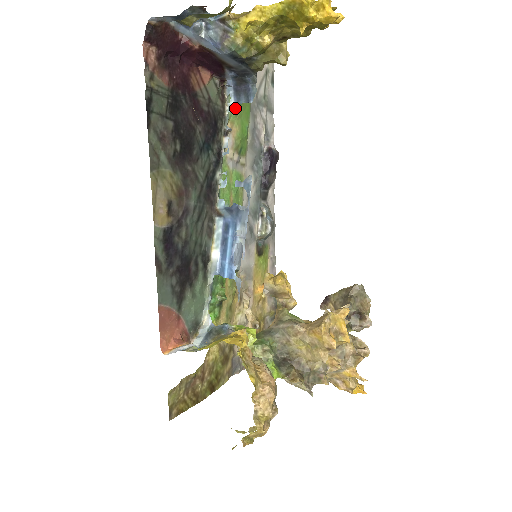
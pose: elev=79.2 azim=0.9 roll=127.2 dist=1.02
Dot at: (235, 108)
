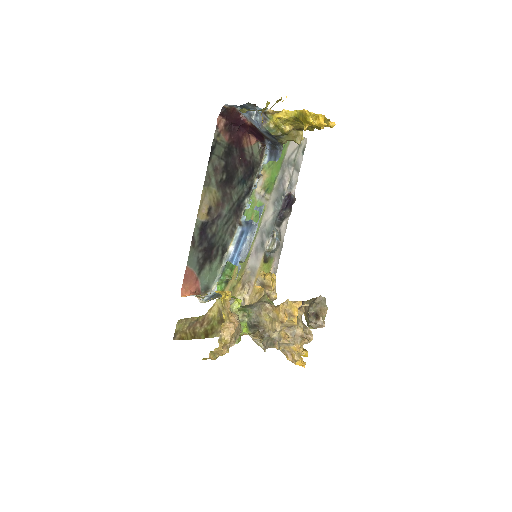
Dot at: occluded
